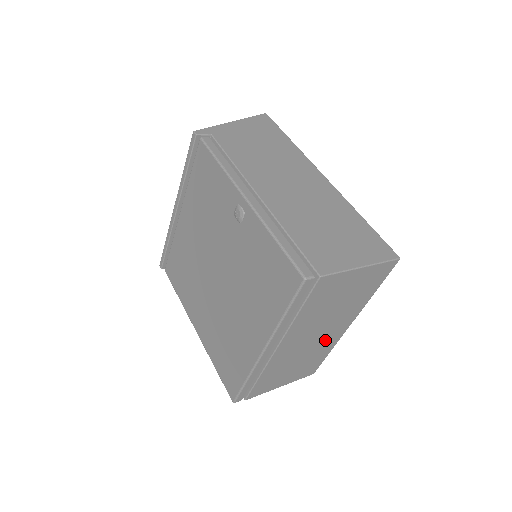
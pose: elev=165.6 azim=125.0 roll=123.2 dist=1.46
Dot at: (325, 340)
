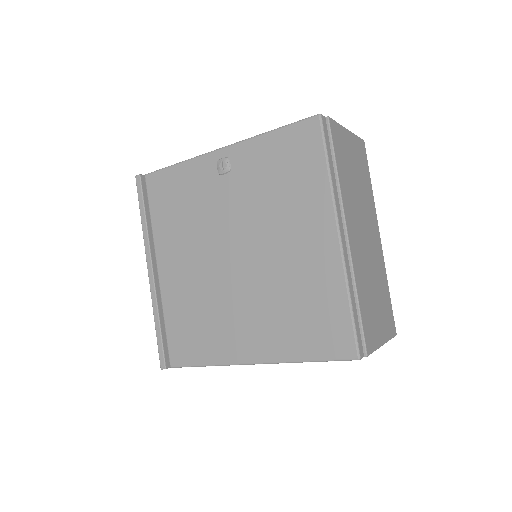
Dot at: (375, 255)
